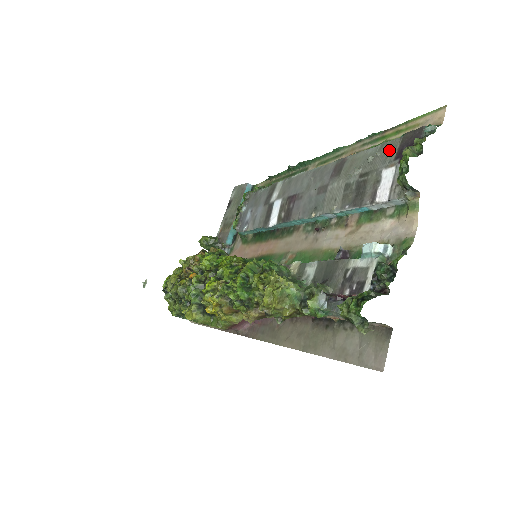
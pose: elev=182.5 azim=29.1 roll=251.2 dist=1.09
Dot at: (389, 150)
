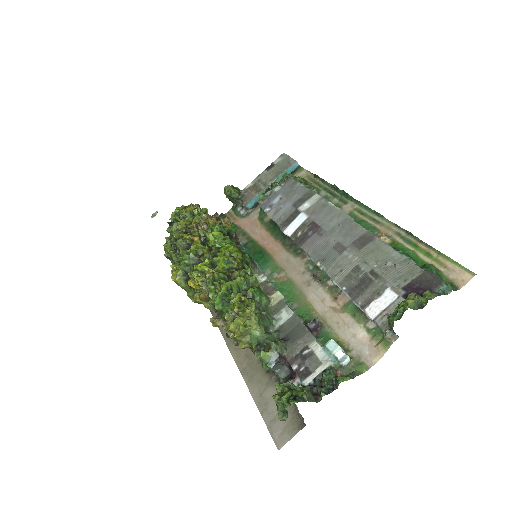
Dot at: (406, 273)
